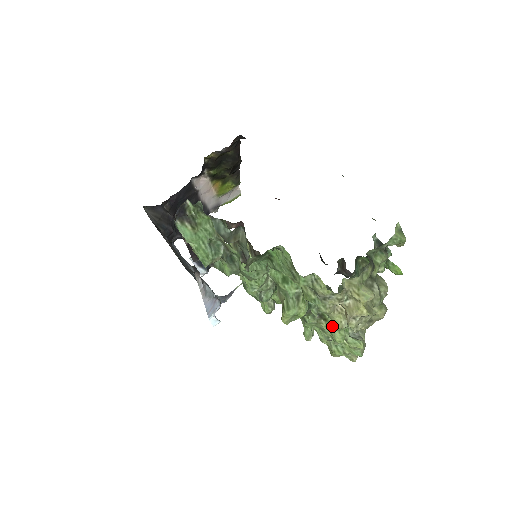
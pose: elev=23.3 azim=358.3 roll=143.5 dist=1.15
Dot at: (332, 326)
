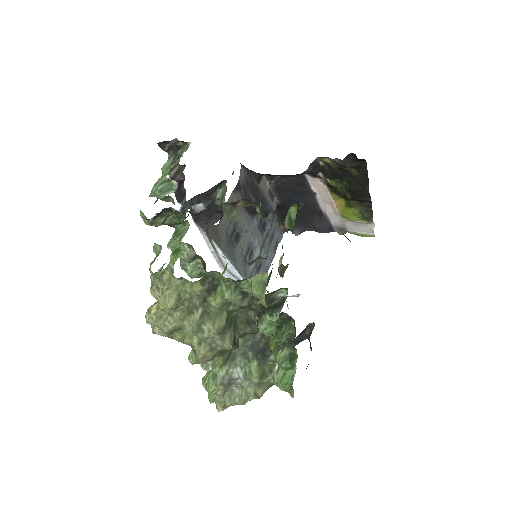
Dot at: occluded
